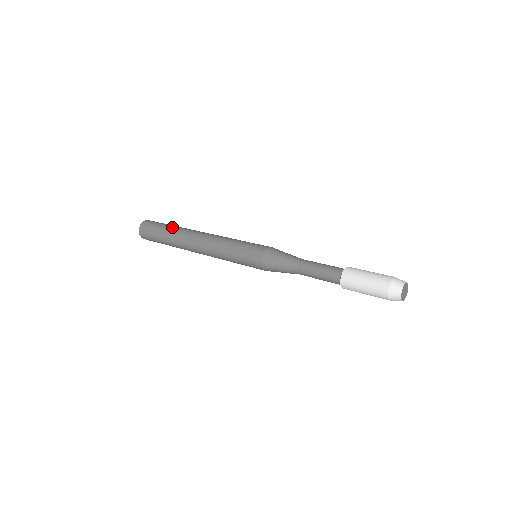
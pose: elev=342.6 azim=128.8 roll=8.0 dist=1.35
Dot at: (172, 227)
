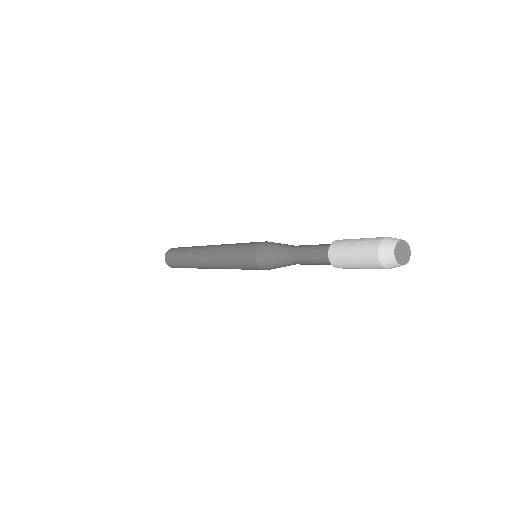
Dot at: occluded
